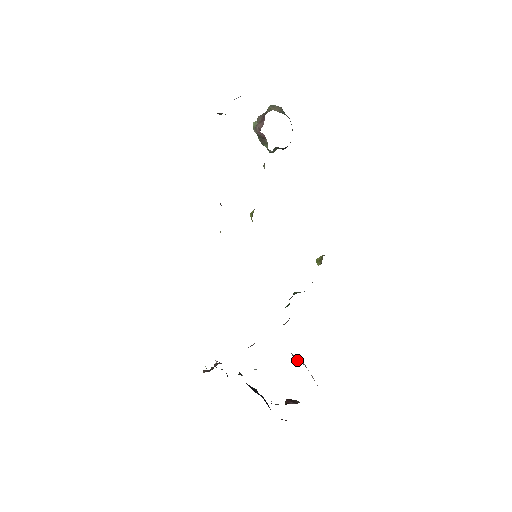
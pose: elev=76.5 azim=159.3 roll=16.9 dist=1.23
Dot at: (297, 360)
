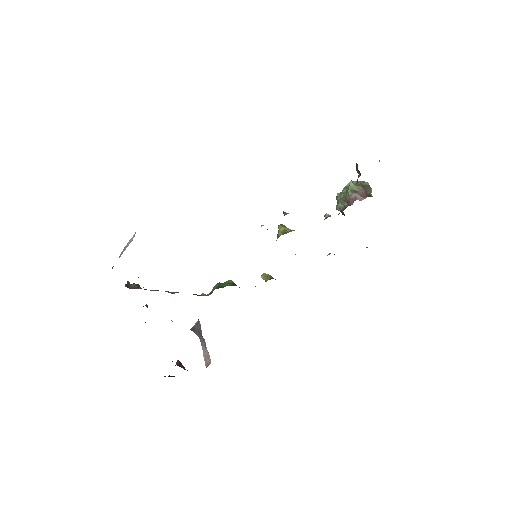
Dot at: (197, 331)
